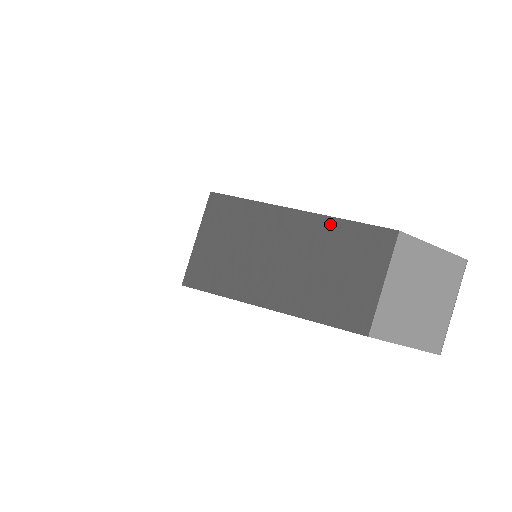
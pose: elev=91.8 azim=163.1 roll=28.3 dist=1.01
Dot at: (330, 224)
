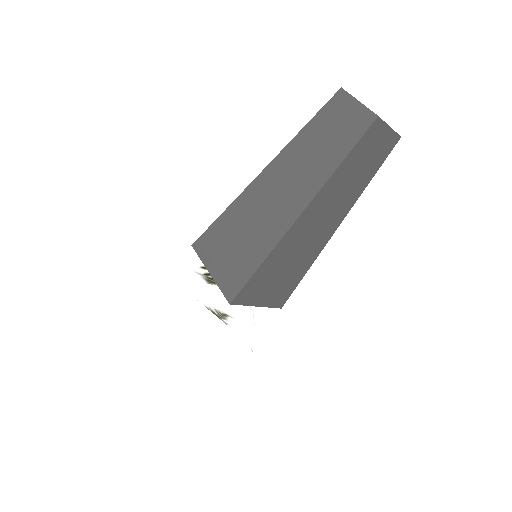
Dot at: (305, 130)
